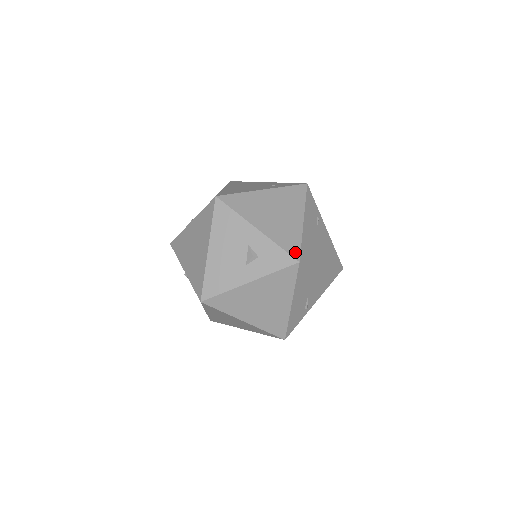
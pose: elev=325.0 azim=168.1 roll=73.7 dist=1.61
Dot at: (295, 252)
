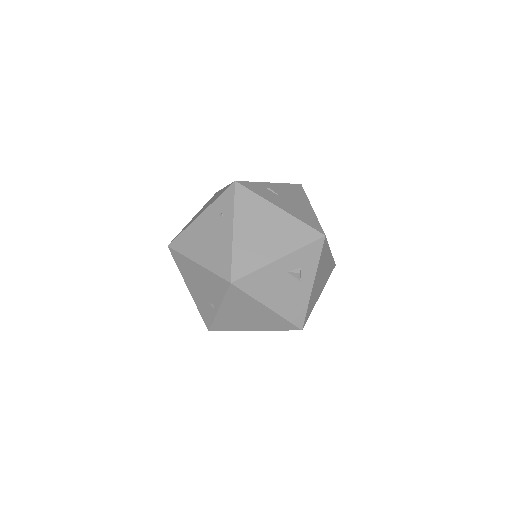
Dot at: (314, 234)
